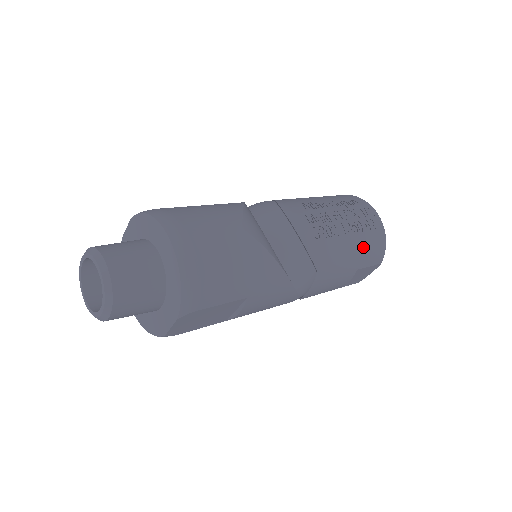
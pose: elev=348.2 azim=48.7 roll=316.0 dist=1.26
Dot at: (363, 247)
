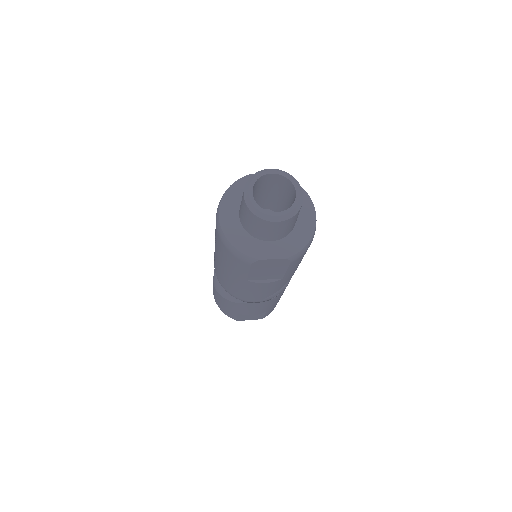
Dot at: occluded
